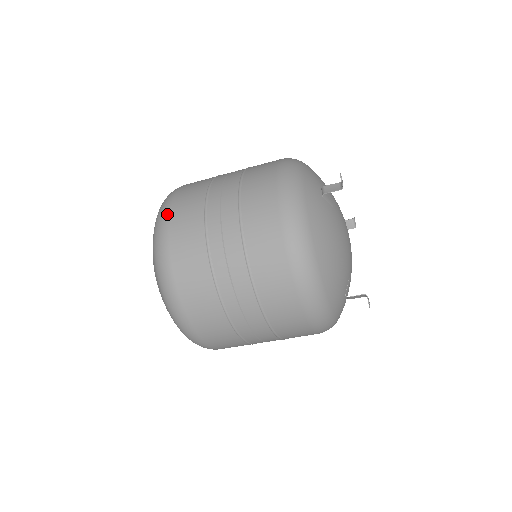
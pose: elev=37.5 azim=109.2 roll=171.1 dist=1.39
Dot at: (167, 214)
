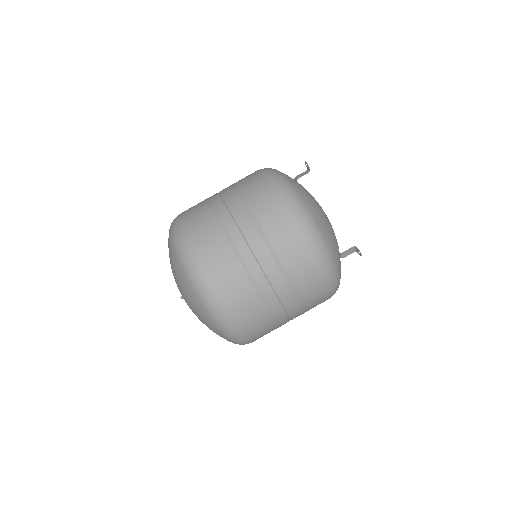
Dot at: (180, 222)
